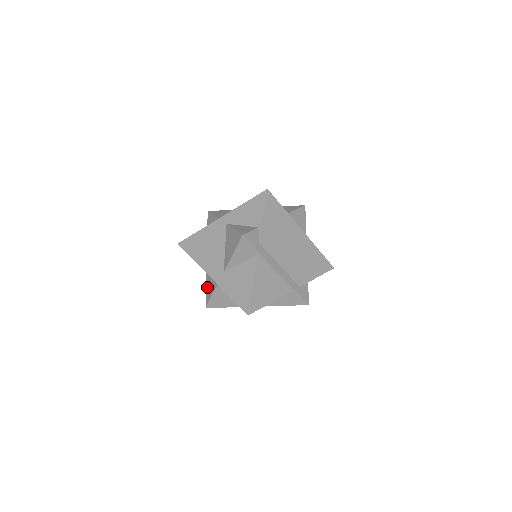
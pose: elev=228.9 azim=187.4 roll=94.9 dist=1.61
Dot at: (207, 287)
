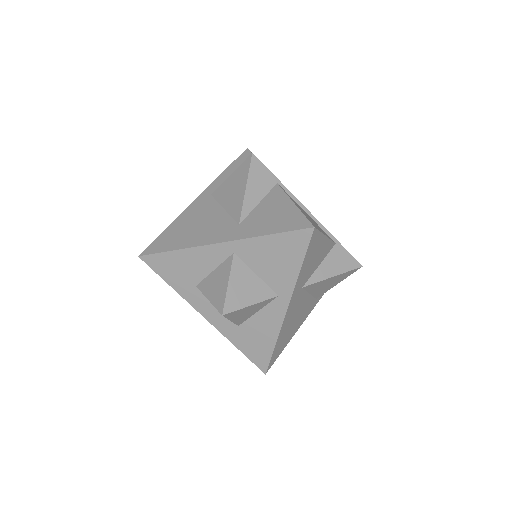
Dot at: (210, 292)
